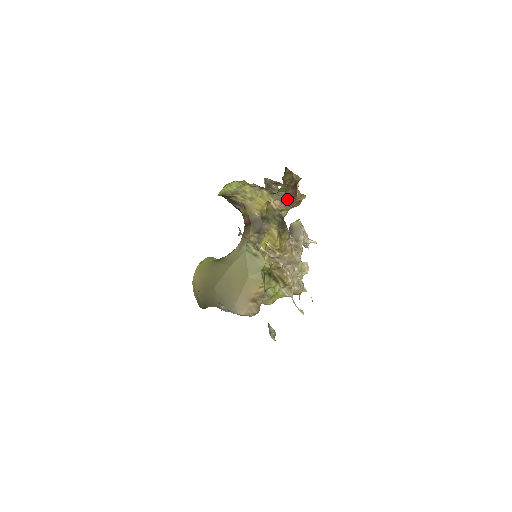
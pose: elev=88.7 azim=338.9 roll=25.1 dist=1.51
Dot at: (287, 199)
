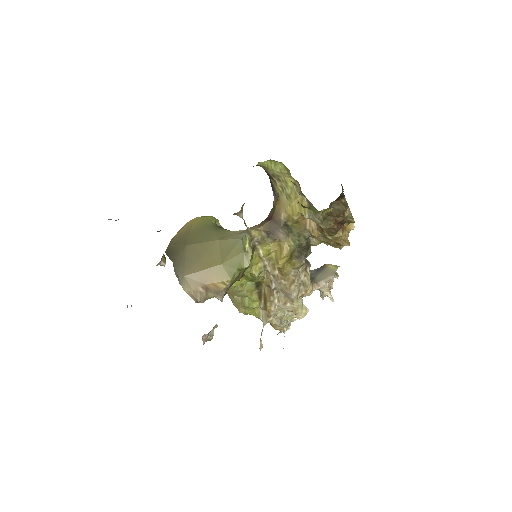
Dot at: (323, 228)
